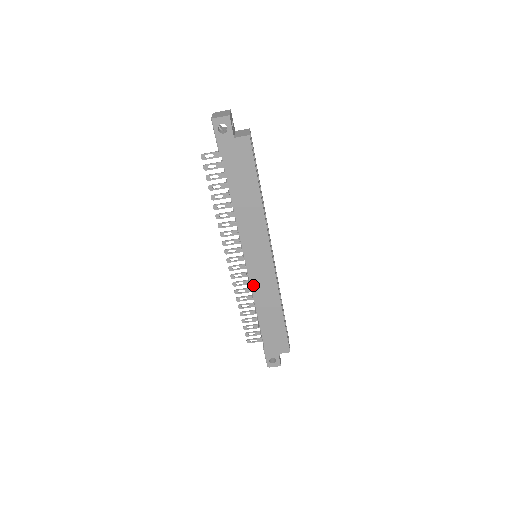
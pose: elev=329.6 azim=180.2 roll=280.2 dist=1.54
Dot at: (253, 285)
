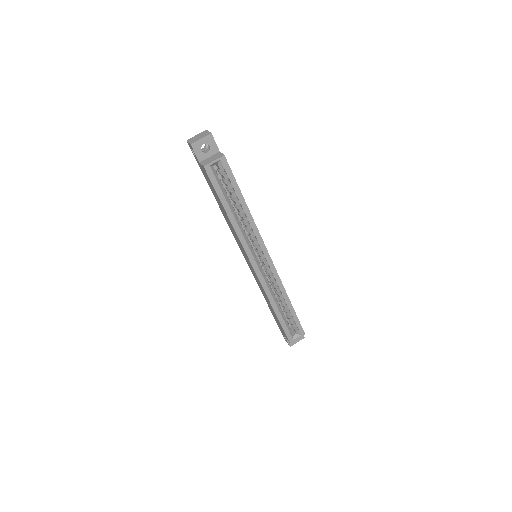
Dot at: (254, 276)
